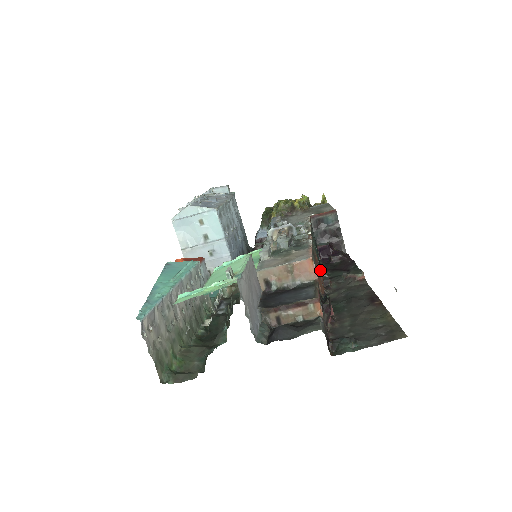
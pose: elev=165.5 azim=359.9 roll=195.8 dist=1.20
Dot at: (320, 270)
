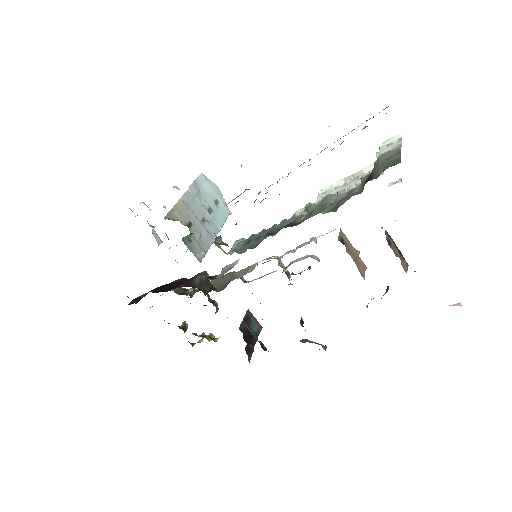
Dot at: occluded
